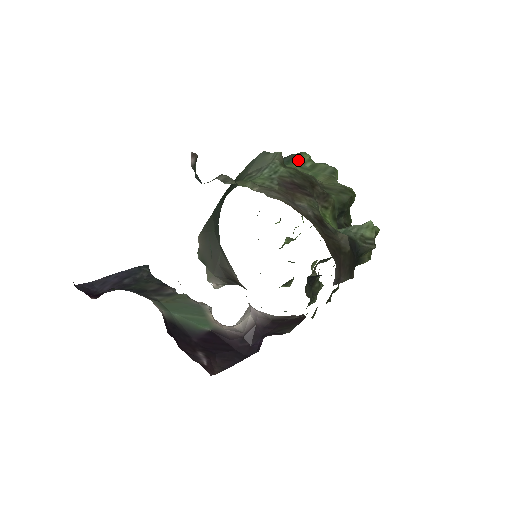
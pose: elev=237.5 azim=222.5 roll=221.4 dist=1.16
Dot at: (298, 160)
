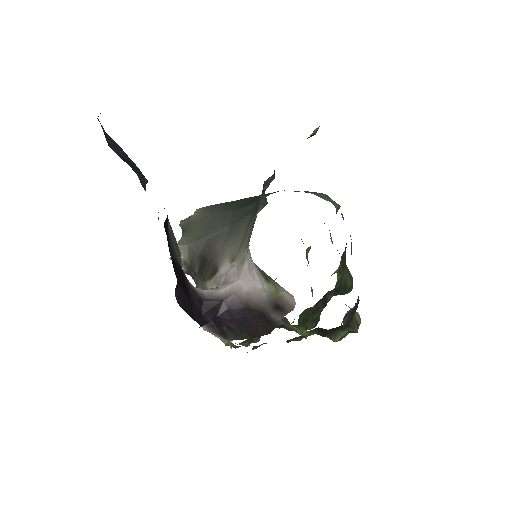
Dot at: (329, 230)
